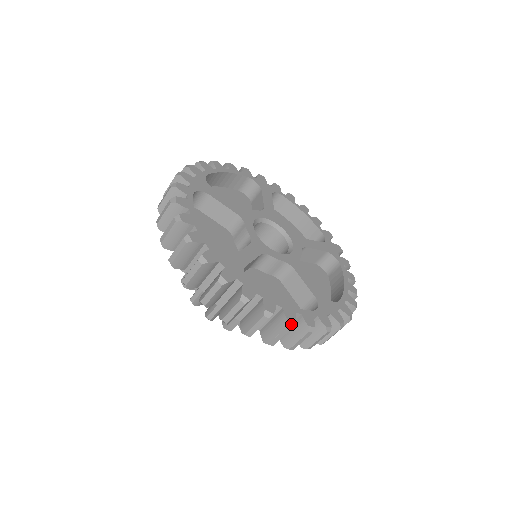
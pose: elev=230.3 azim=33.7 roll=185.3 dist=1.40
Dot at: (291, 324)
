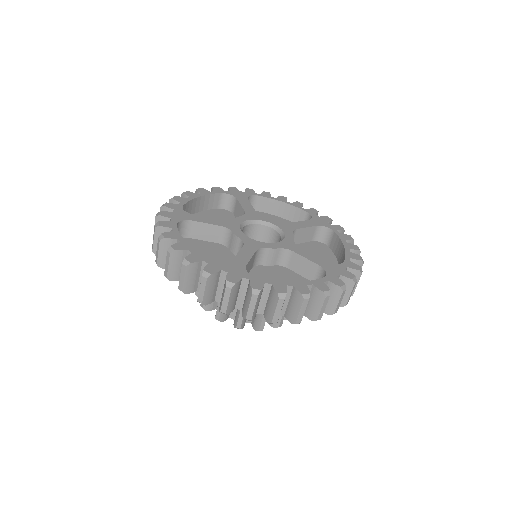
Dot at: (171, 250)
